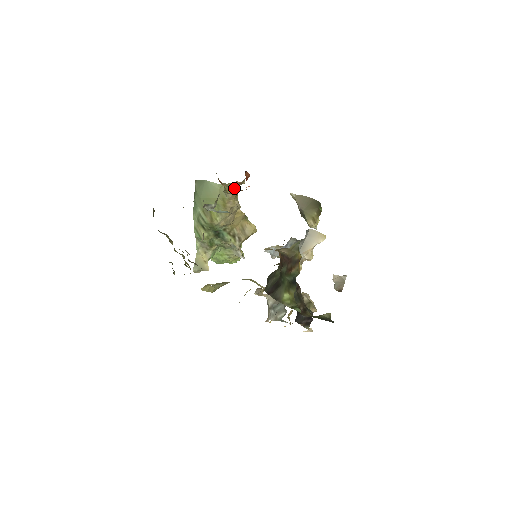
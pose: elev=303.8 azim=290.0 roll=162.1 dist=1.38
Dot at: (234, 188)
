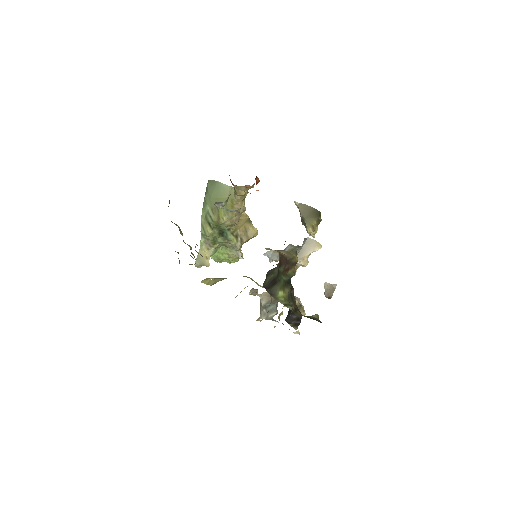
Dot at: occluded
